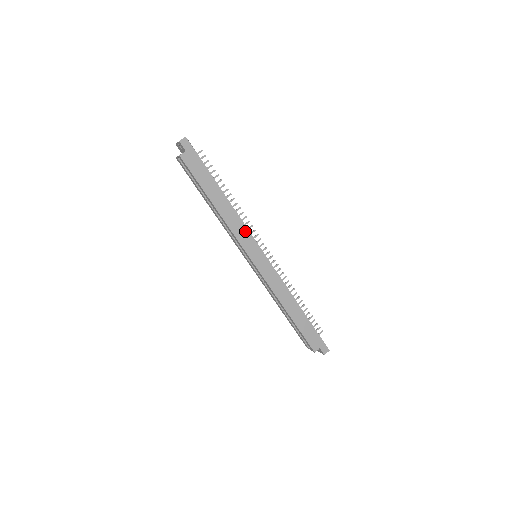
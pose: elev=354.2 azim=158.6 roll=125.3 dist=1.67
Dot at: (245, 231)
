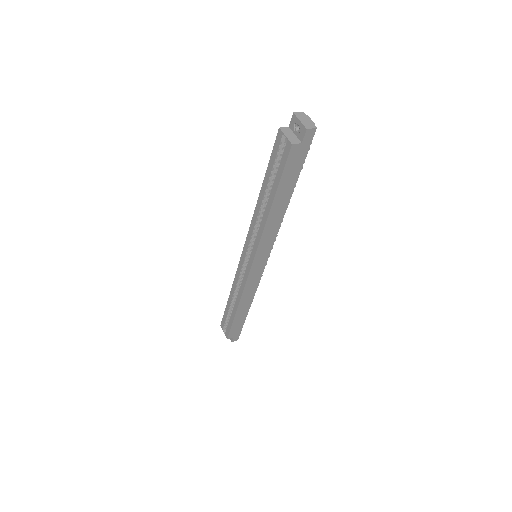
Dot at: (272, 239)
